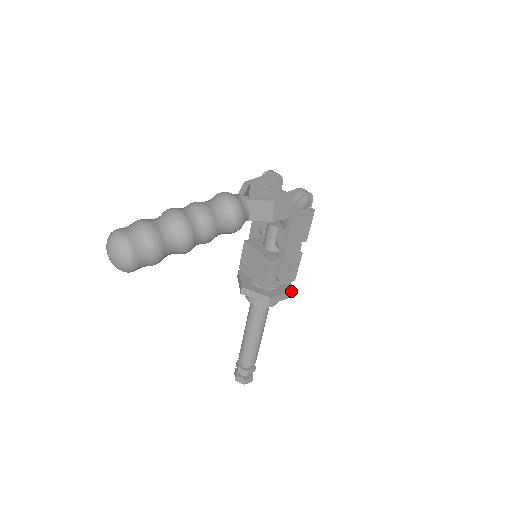
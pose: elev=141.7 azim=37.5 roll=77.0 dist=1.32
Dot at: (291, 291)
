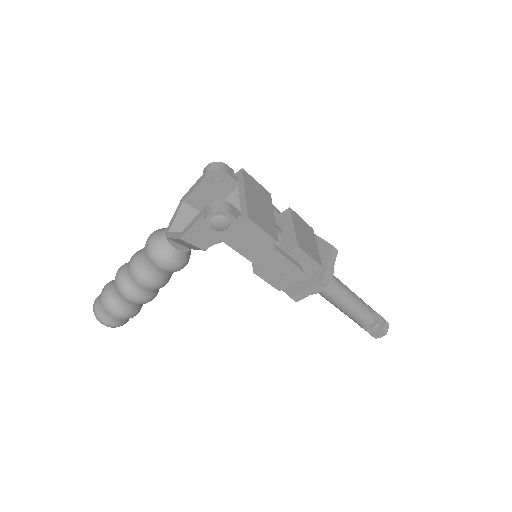
Dot at: (319, 282)
